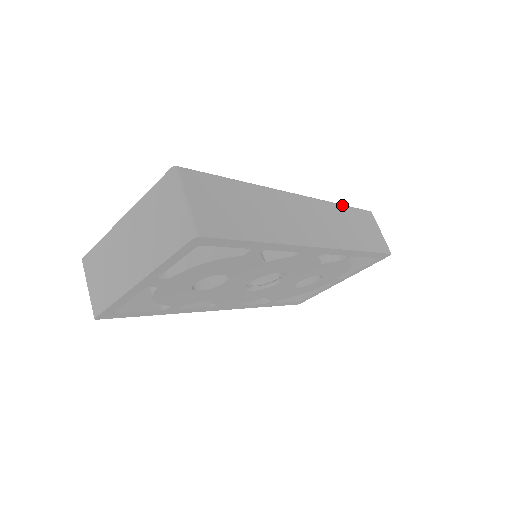
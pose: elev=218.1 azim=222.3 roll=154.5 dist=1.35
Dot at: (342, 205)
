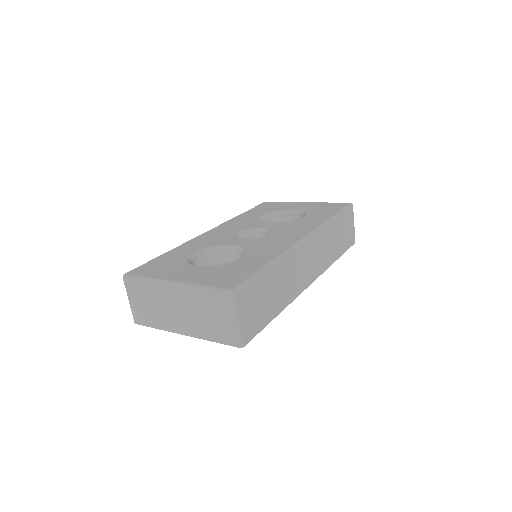
Dot at: (334, 219)
